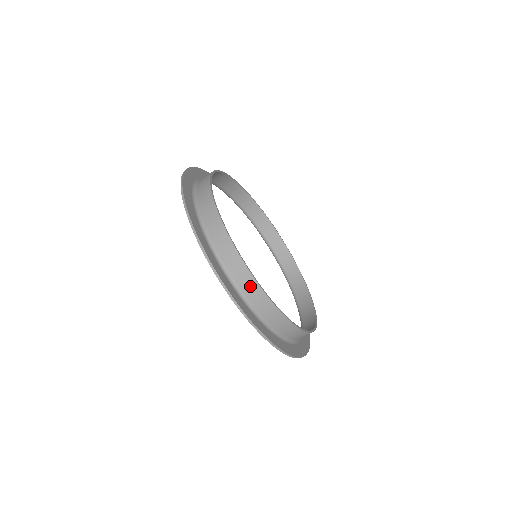
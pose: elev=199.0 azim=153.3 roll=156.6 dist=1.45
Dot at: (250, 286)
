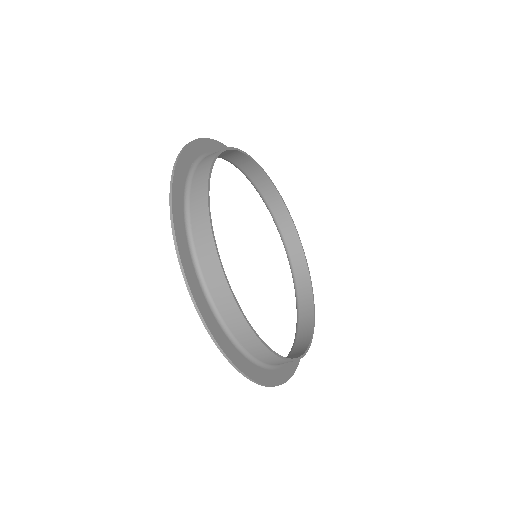
Dot at: (200, 206)
